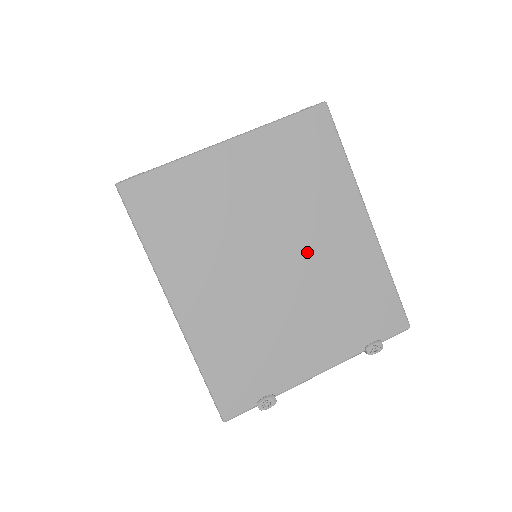
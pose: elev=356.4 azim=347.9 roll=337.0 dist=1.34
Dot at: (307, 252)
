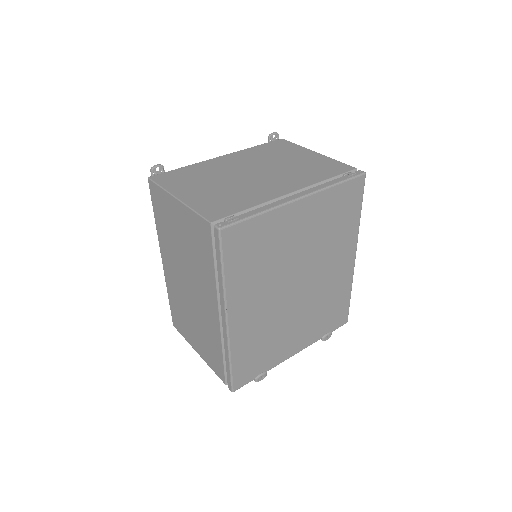
Dot at: (317, 279)
